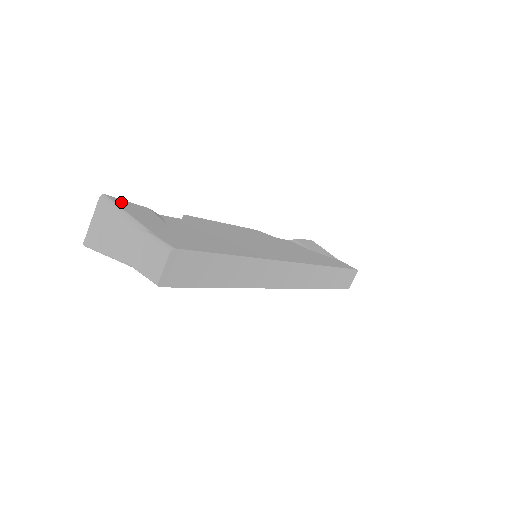
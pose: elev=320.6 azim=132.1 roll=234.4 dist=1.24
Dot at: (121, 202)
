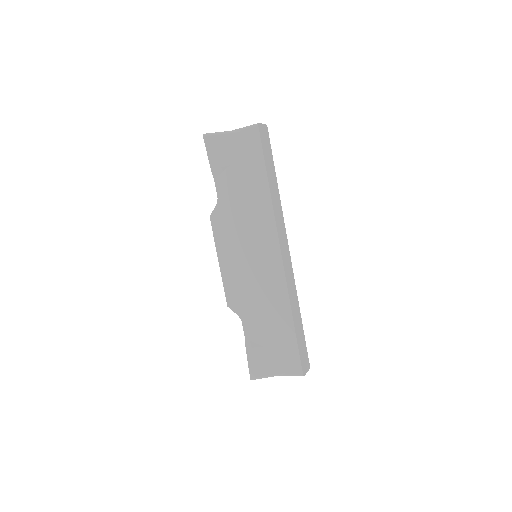
Dot at: occluded
